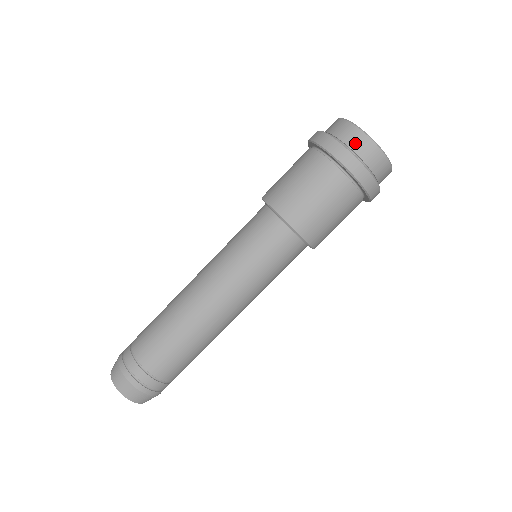
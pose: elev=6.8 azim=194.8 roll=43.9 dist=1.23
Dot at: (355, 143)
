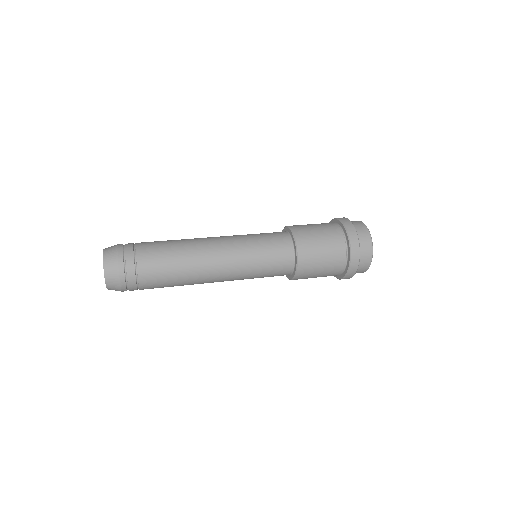
Dot at: (364, 242)
